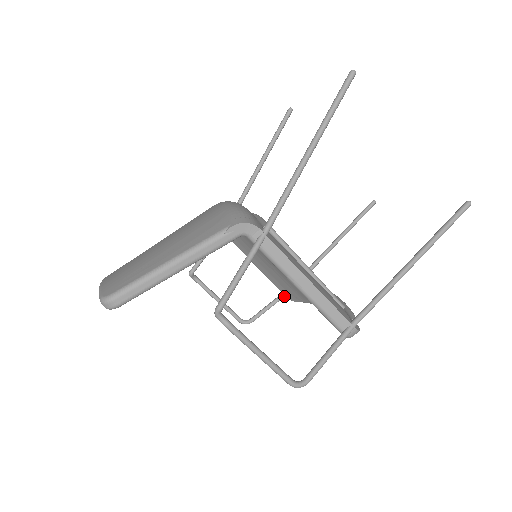
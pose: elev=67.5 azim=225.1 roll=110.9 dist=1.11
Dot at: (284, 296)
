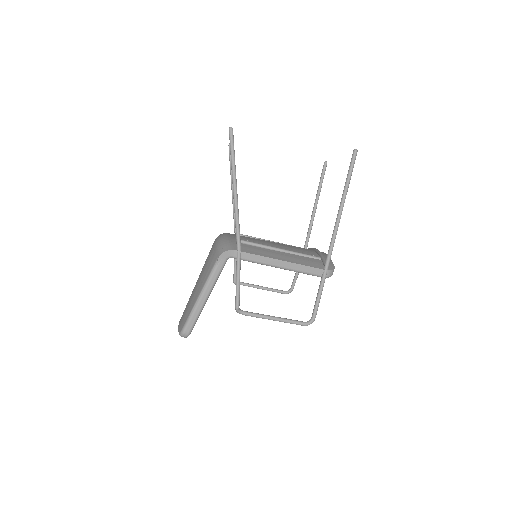
Dot at: occluded
